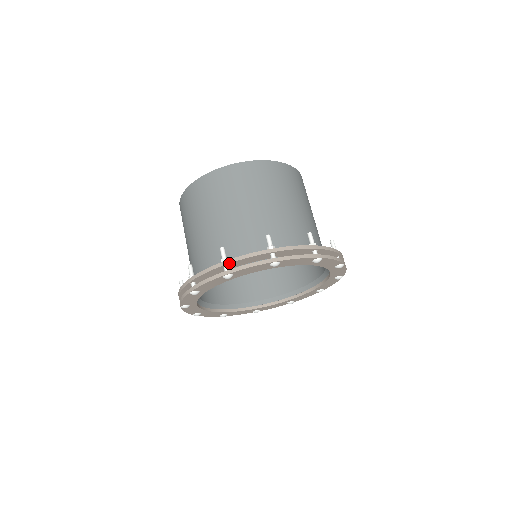
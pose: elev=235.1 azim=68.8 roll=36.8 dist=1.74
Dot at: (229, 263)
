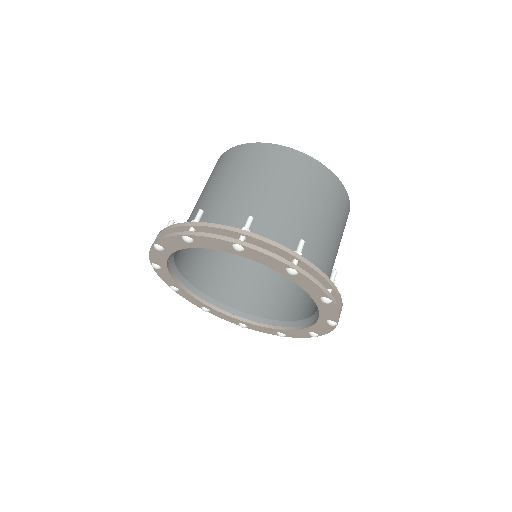
Dot at: (250, 236)
